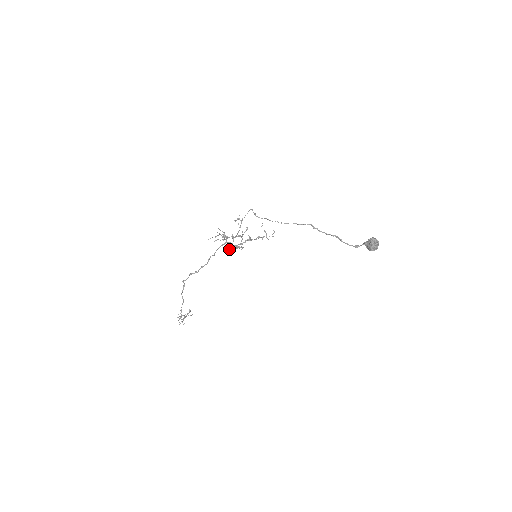
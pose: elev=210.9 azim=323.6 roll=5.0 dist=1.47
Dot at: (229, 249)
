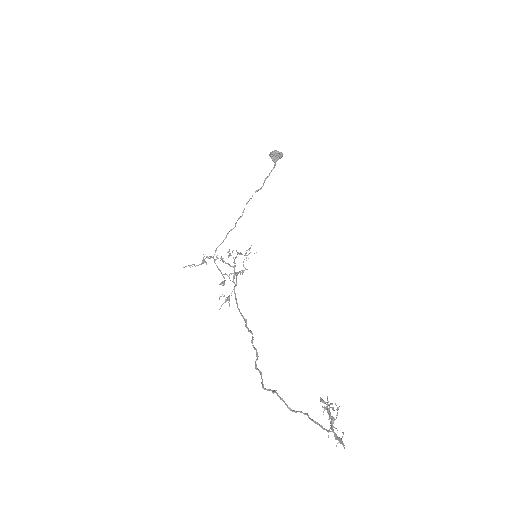
Dot at: occluded
